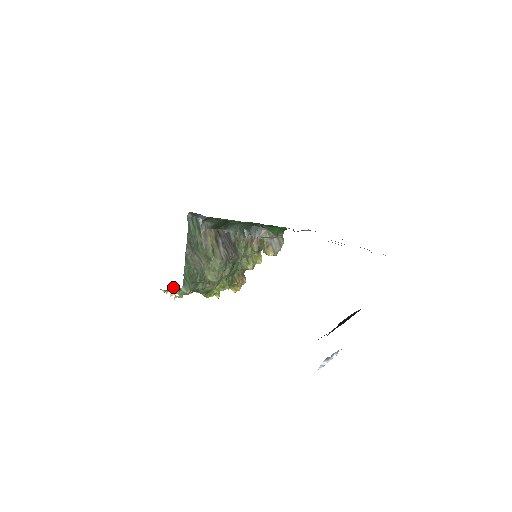
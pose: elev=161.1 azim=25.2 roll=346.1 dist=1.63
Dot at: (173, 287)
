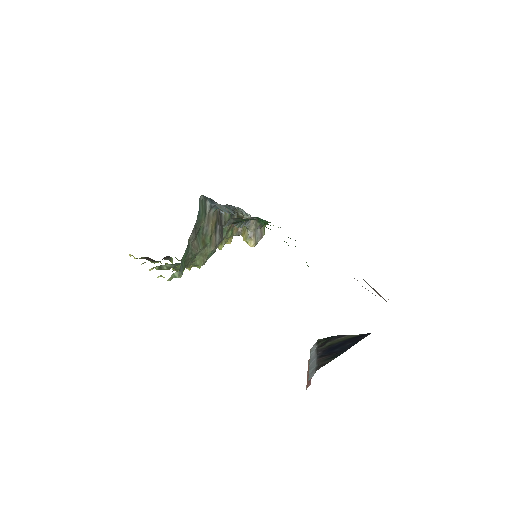
Dot at: occluded
